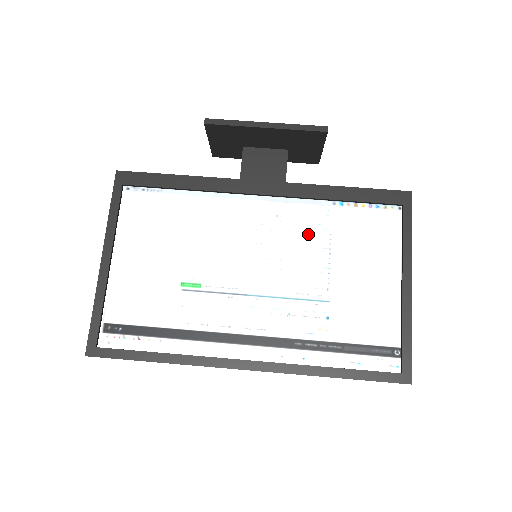
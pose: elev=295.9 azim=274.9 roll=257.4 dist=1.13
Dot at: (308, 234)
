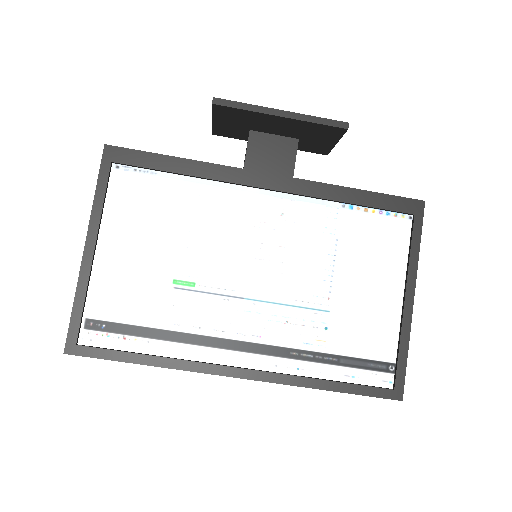
Dot at: (313, 237)
